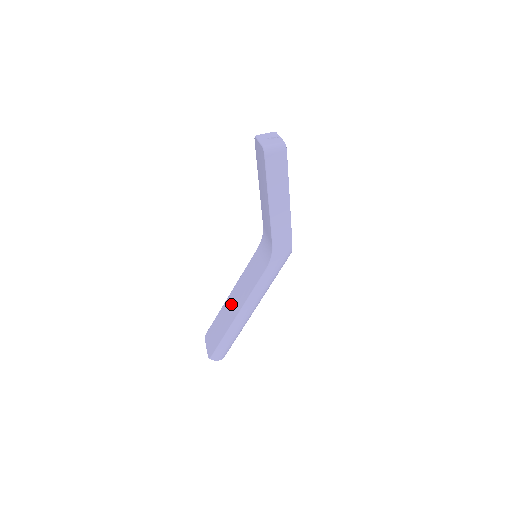
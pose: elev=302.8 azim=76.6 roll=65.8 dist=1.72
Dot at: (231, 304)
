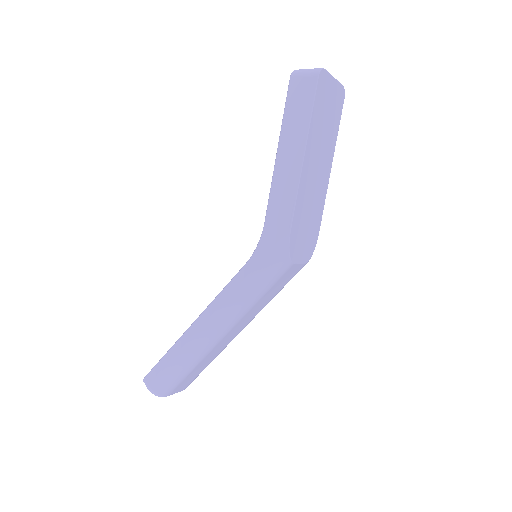
Dot at: occluded
